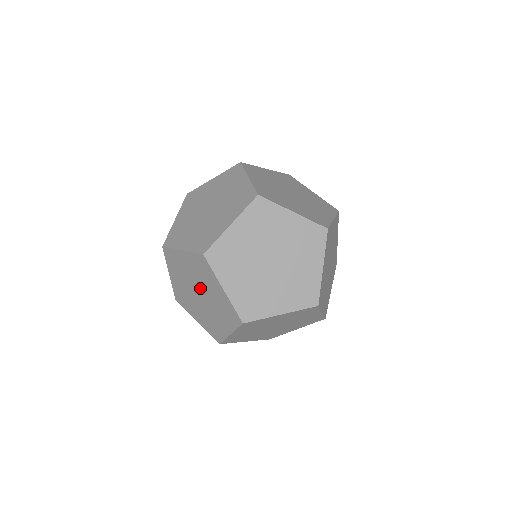
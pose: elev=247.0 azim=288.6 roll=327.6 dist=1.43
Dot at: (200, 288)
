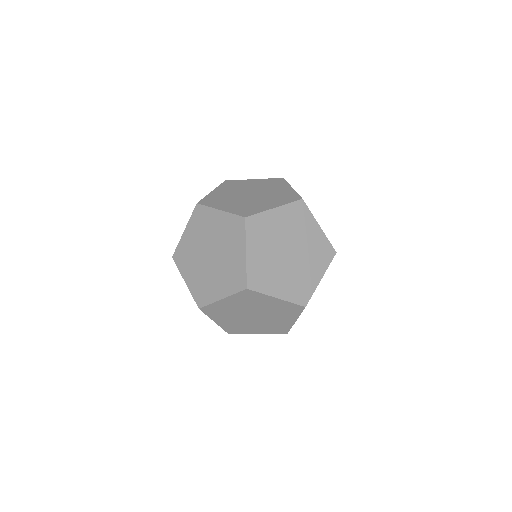
Dot at: occluded
